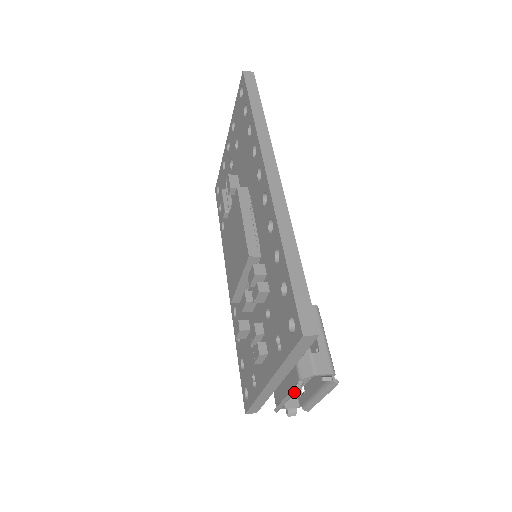
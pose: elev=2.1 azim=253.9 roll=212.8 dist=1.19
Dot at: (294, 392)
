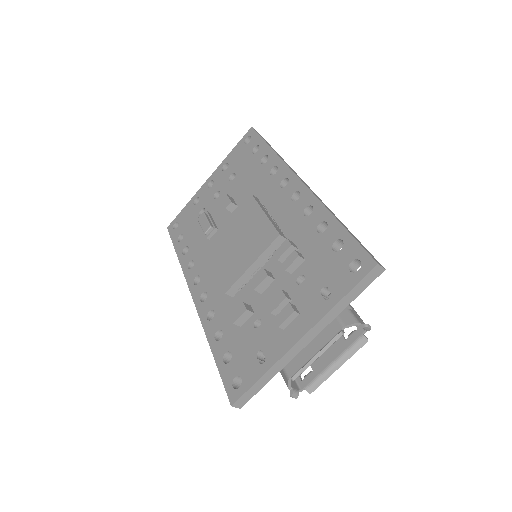
Dot at: (338, 338)
